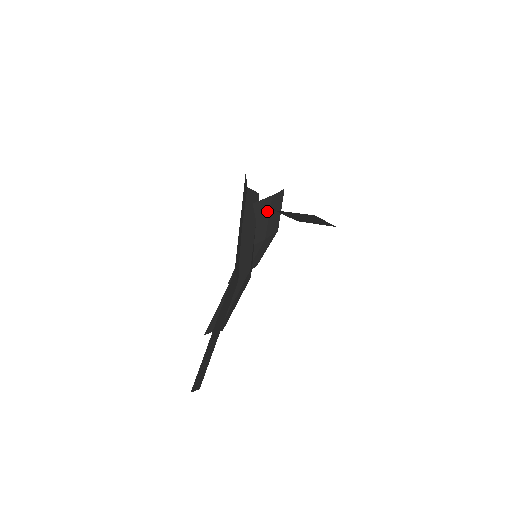
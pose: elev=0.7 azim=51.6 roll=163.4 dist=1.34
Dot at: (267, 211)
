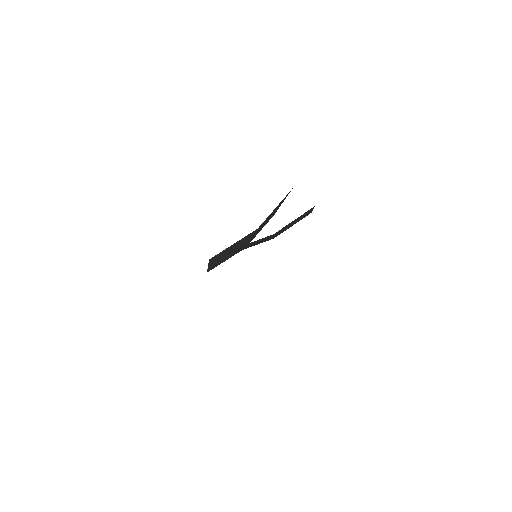
Dot at: occluded
